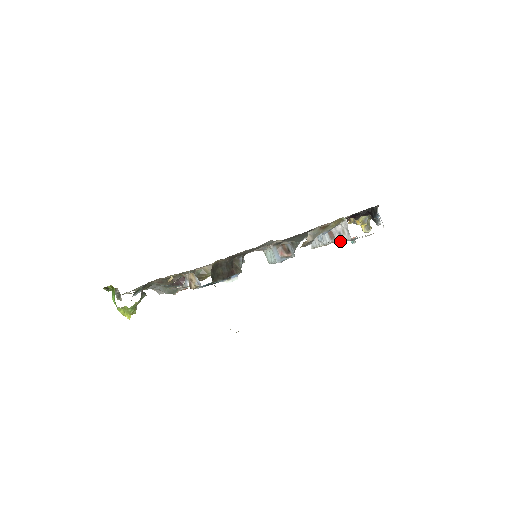
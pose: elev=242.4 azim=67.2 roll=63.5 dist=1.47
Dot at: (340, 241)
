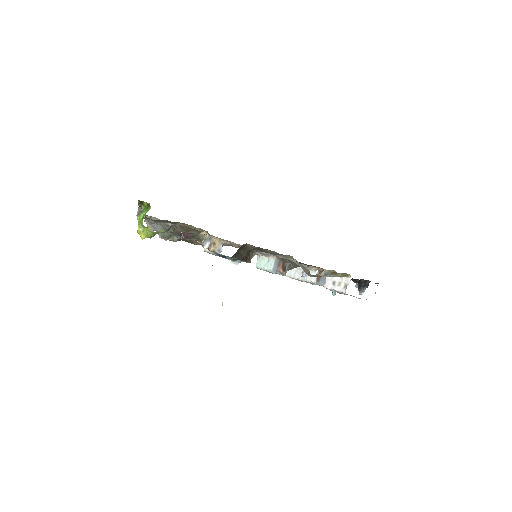
Dot at: (330, 288)
